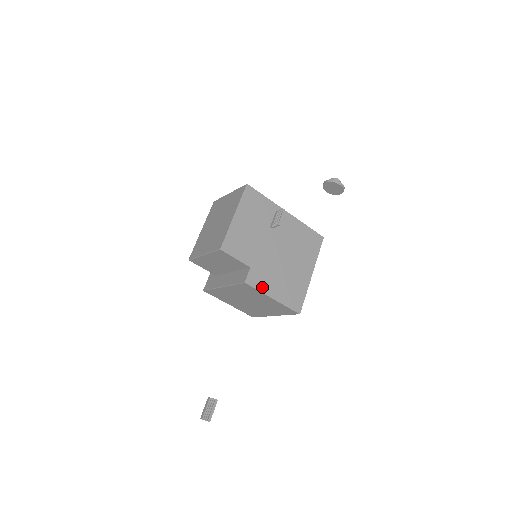
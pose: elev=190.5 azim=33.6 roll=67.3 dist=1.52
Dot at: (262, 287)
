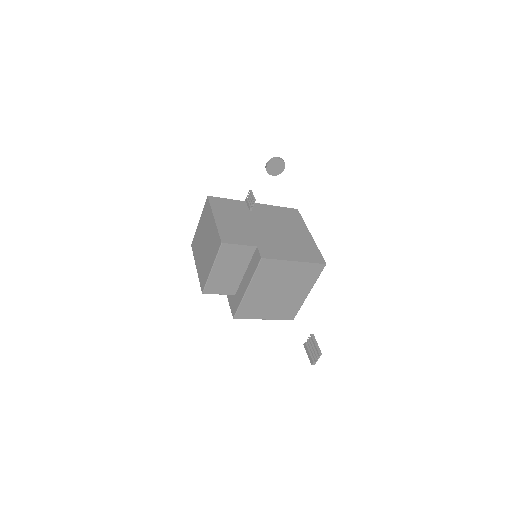
Dot at: (278, 256)
